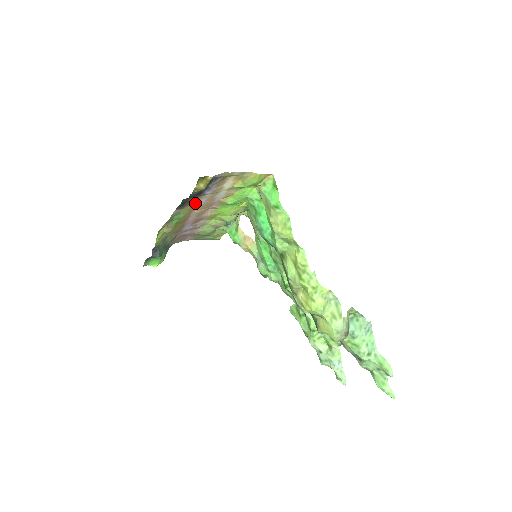
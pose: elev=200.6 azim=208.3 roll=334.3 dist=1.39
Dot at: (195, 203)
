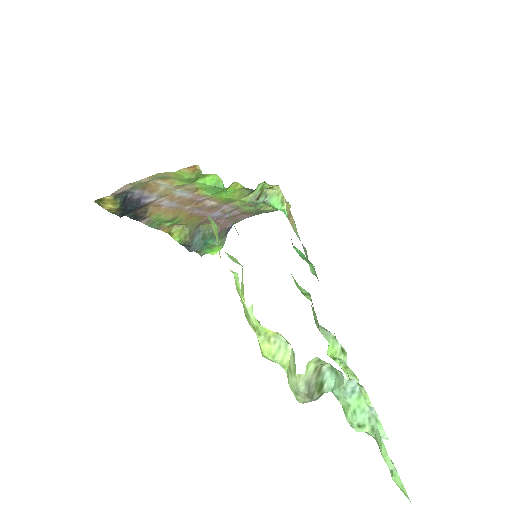
Dot at: (161, 207)
